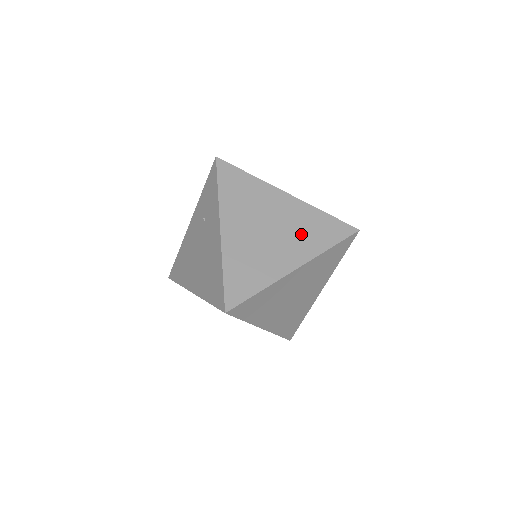
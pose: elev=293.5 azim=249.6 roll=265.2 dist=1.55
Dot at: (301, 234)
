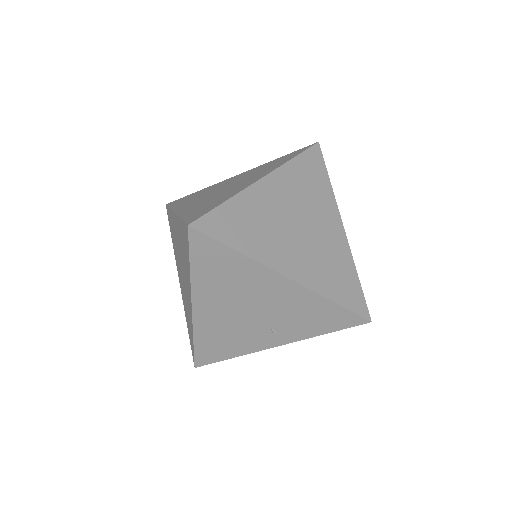
Dot at: (259, 172)
